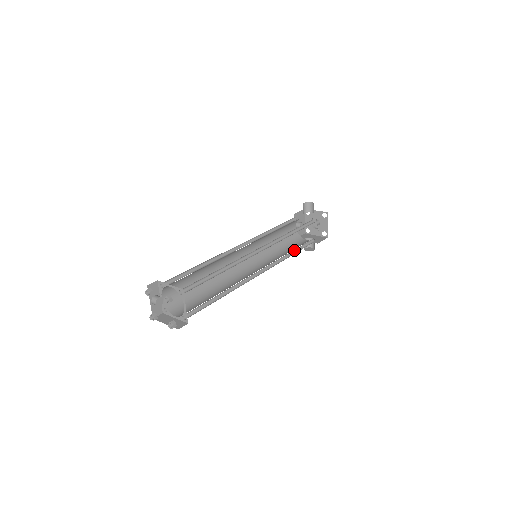
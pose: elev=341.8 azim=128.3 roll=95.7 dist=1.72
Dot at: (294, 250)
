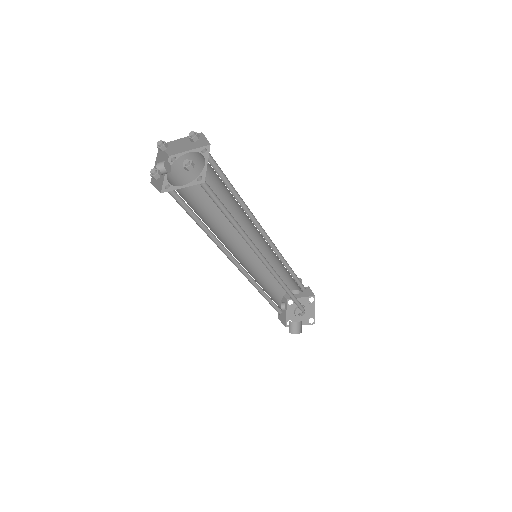
Dot at: occluded
